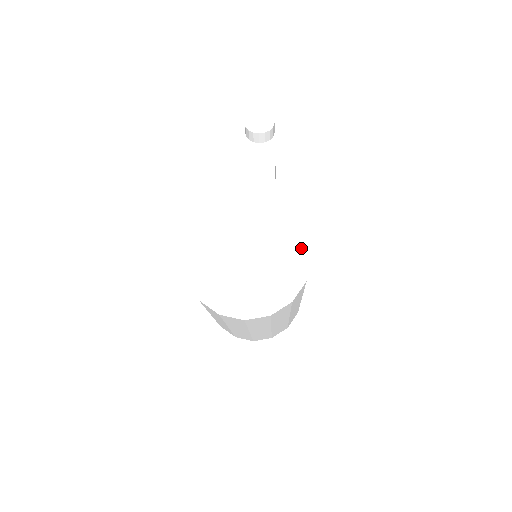
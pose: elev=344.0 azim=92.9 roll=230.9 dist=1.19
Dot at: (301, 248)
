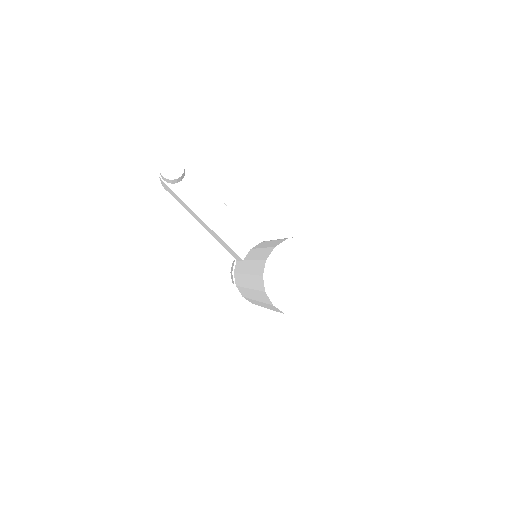
Dot at: (321, 249)
